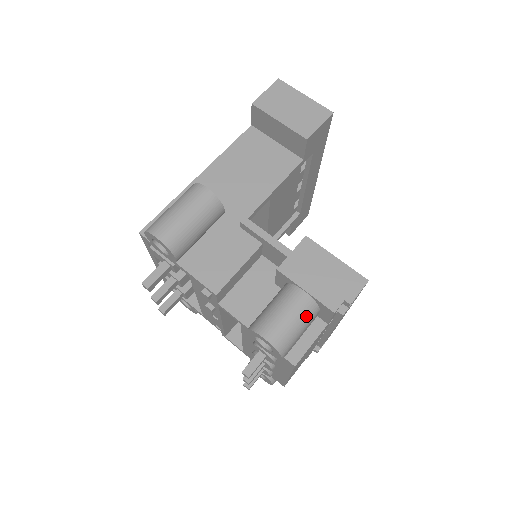
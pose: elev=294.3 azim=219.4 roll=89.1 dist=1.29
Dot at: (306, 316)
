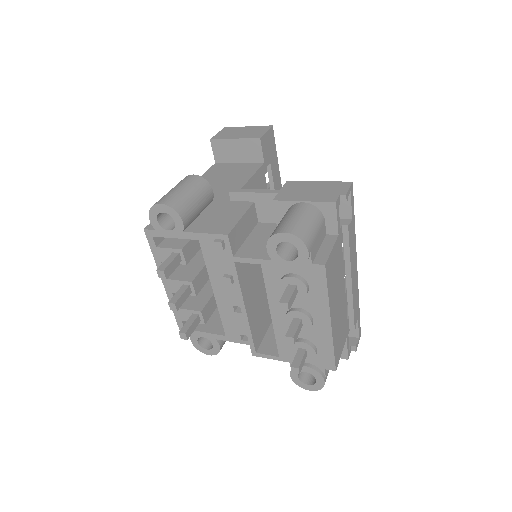
Dot at: (313, 217)
